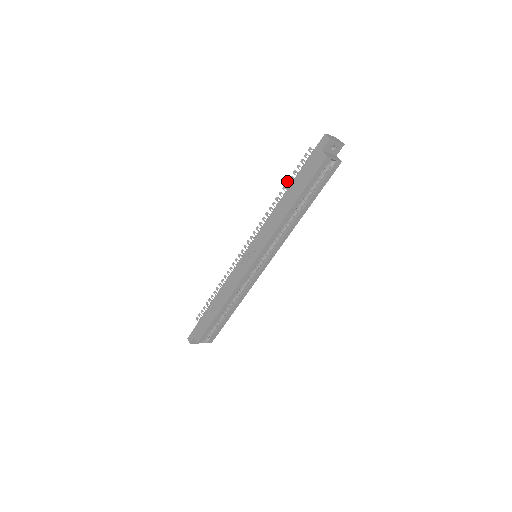
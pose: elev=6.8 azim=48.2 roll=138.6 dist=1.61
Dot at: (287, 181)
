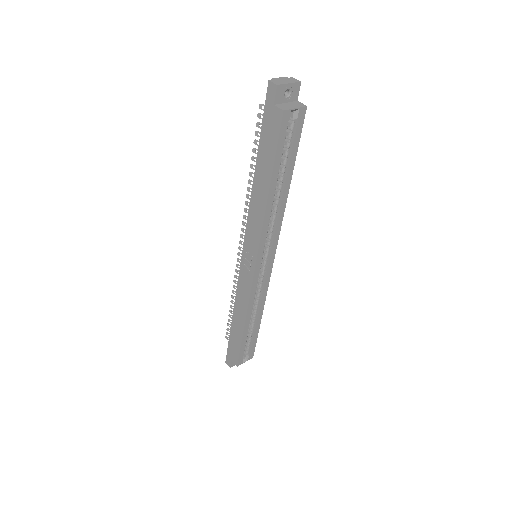
Dot at: (251, 157)
